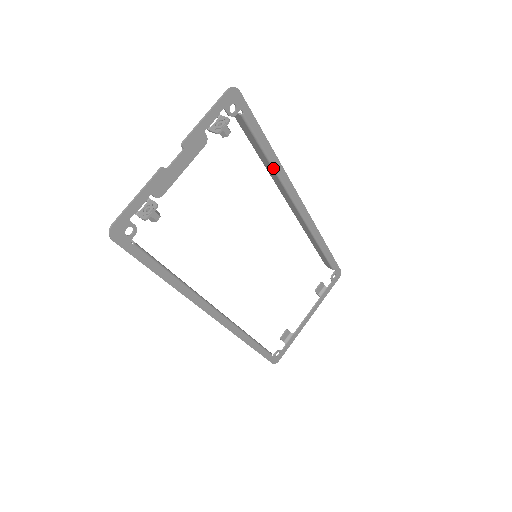
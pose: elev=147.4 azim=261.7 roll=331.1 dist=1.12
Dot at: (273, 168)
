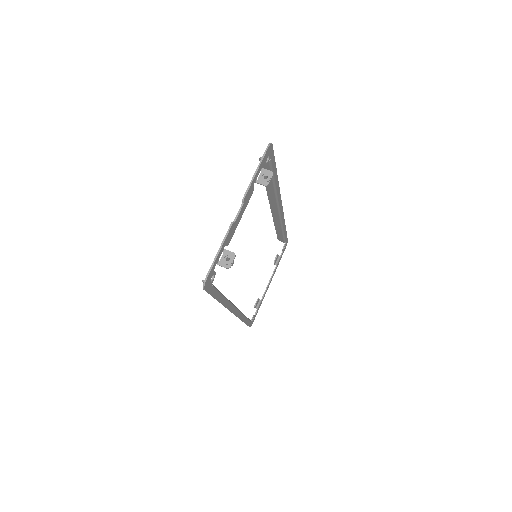
Dot at: (275, 189)
